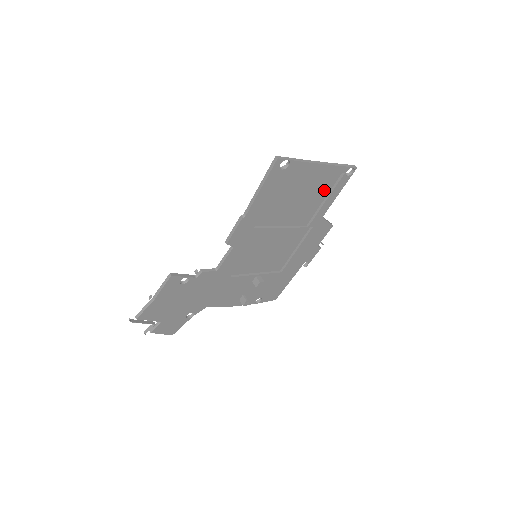
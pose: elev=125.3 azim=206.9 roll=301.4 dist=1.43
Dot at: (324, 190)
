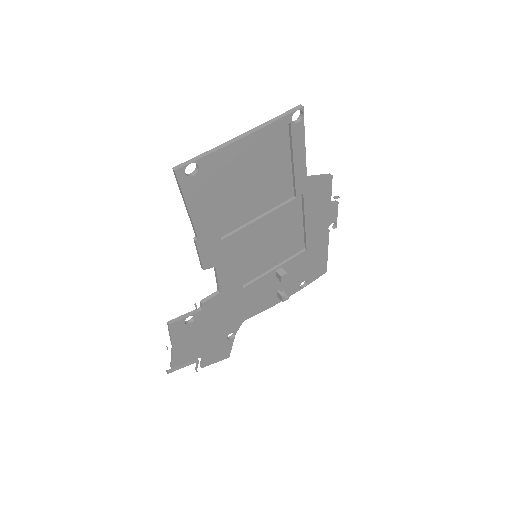
Dot at: (281, 154)
